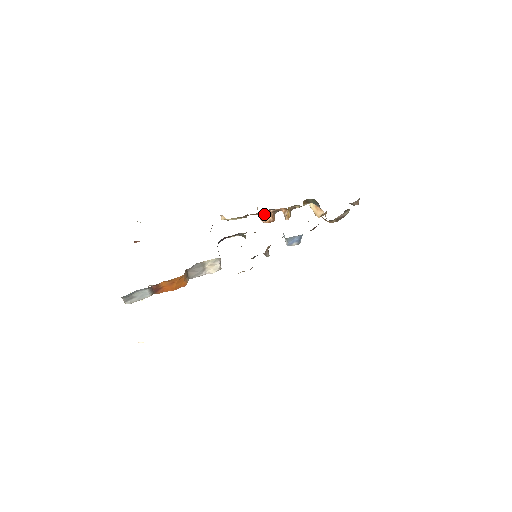
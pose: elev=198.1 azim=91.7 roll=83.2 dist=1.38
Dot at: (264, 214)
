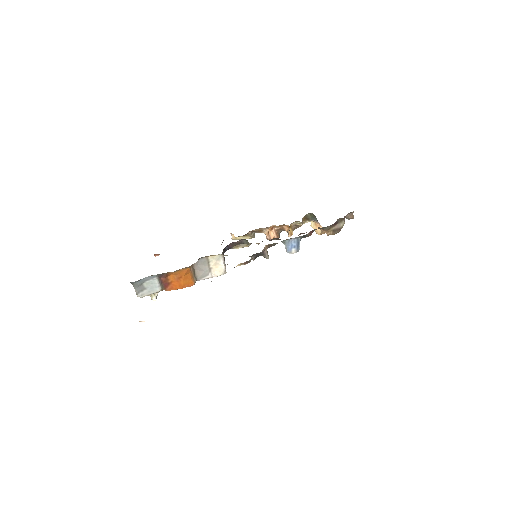
Dot at: (269, 231)
